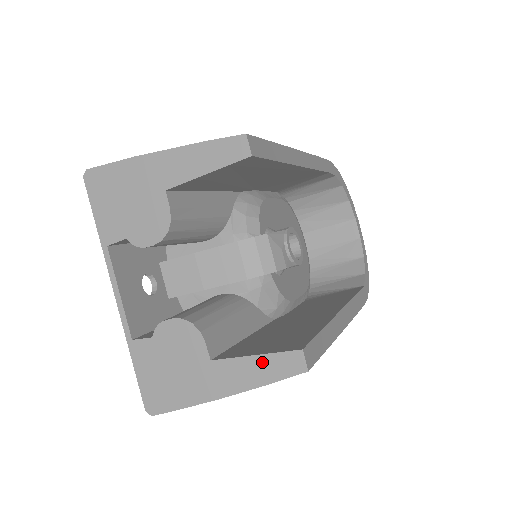
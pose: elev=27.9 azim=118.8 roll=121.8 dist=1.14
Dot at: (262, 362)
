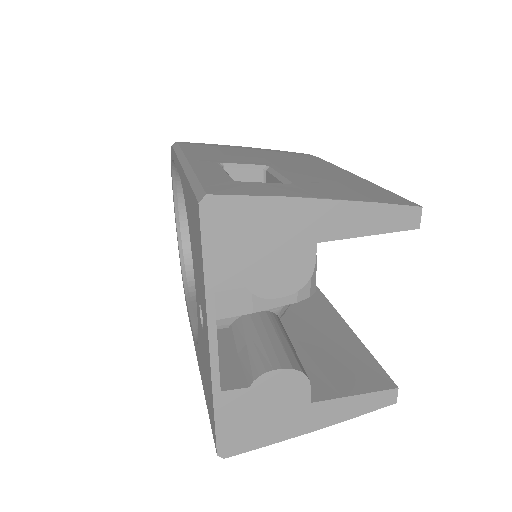
Dot at: (361, 400)
